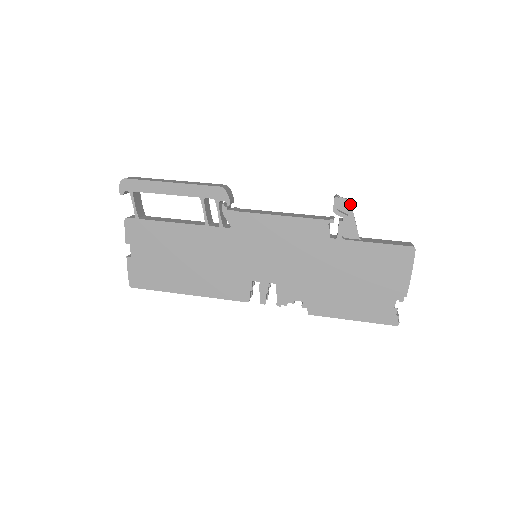
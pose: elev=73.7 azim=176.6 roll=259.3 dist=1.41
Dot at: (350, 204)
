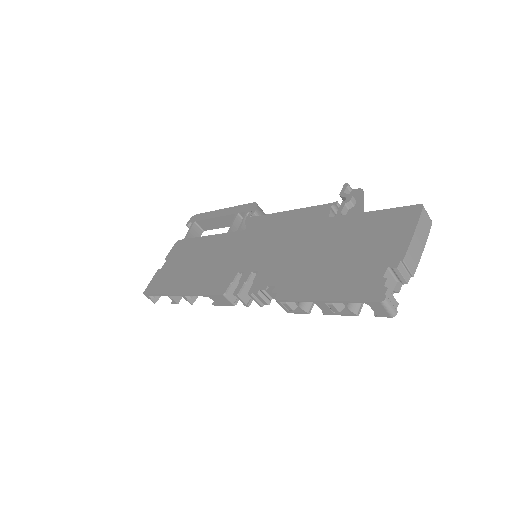
Dot at: (361, 192)
